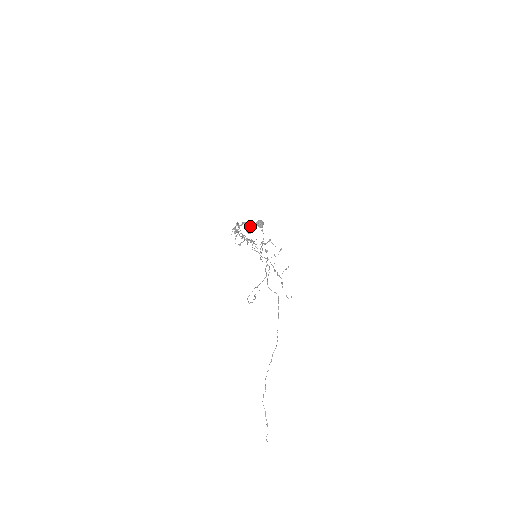
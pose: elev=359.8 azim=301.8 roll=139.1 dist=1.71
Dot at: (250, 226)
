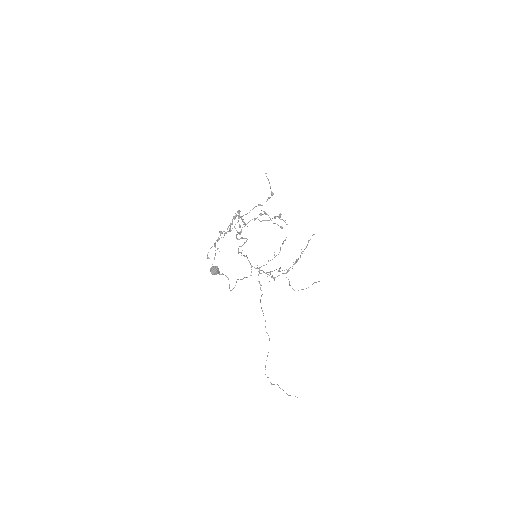
Dot at: (242, 220)
